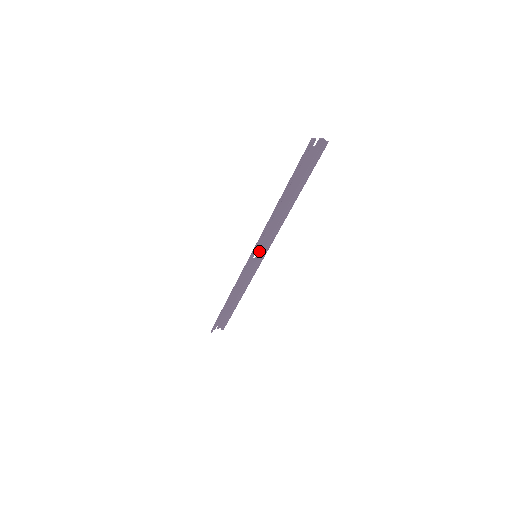
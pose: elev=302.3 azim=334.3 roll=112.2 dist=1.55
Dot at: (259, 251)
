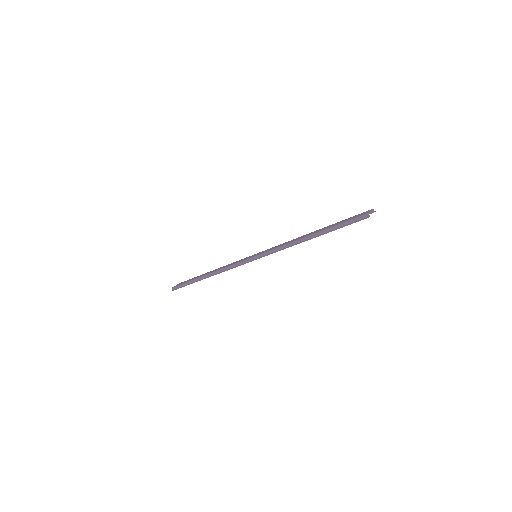
Dot at: occluded
